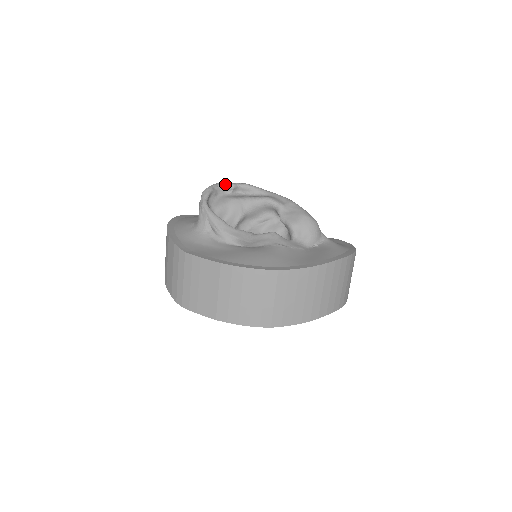
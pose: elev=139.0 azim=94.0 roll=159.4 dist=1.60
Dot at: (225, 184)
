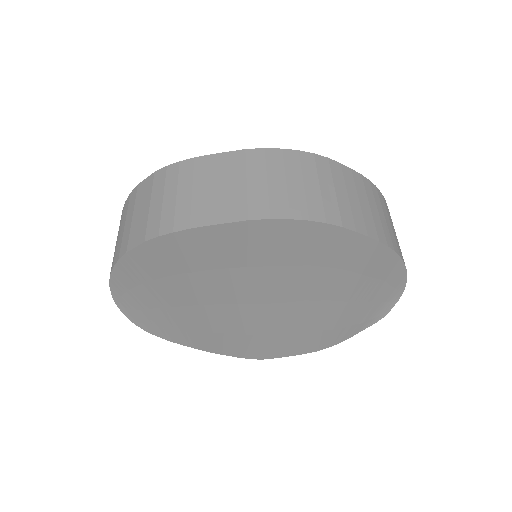
Dot at: occluded
